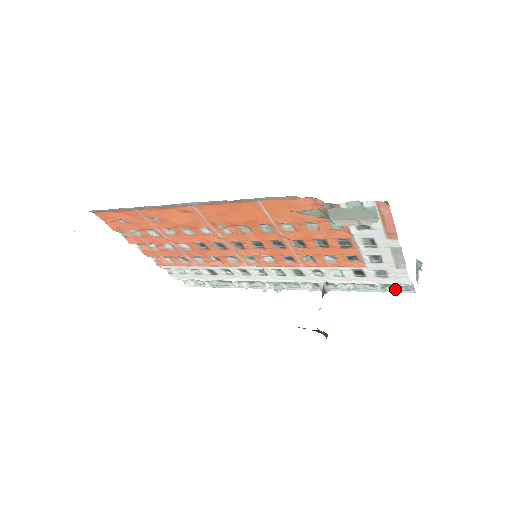
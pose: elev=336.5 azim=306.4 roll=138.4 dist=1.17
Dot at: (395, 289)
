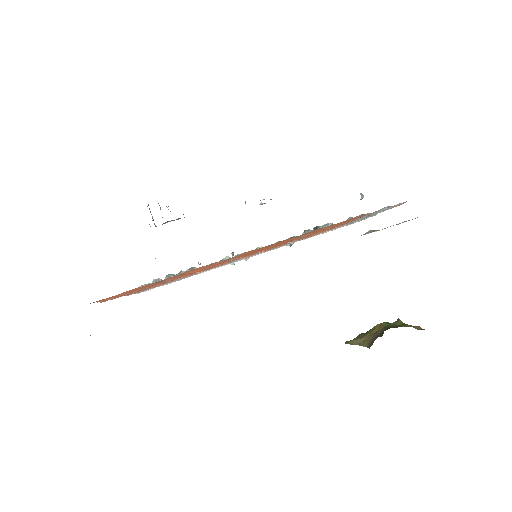
Dot at: occluded
